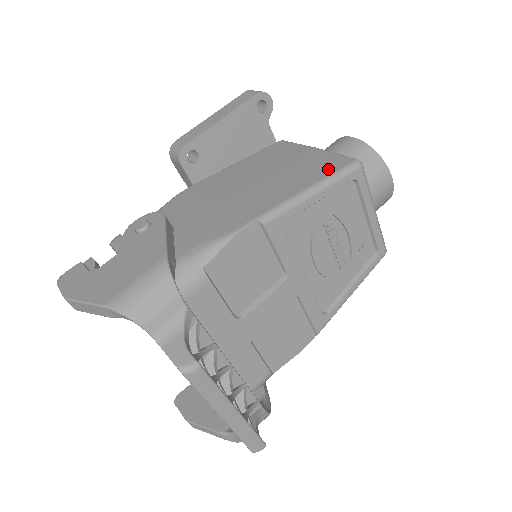
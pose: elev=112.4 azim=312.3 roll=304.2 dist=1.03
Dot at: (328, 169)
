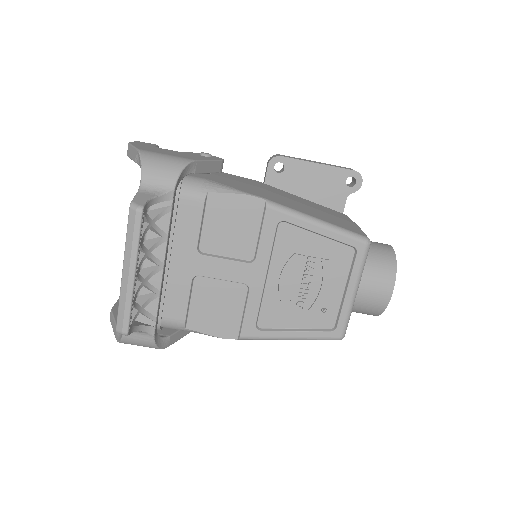
Dot at: (344, 226)
